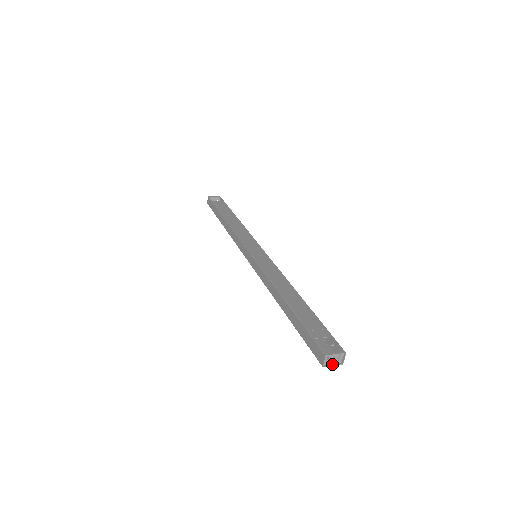
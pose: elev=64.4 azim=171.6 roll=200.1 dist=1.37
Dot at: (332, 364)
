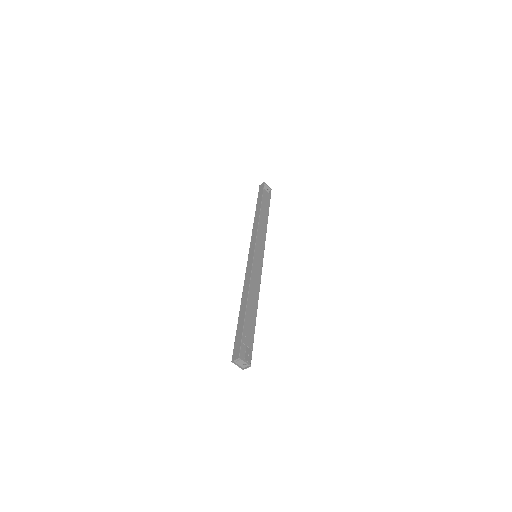
Dot at: (238, 364)
